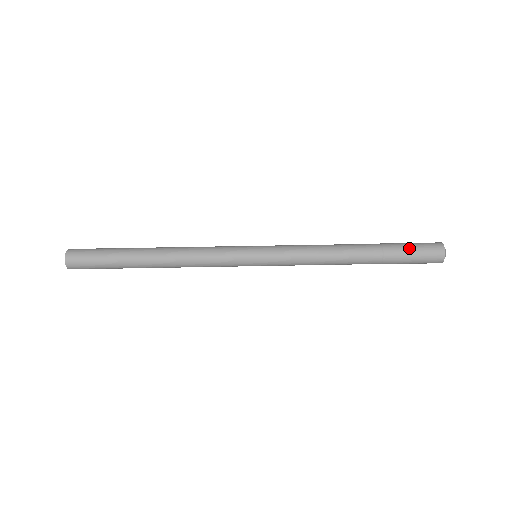
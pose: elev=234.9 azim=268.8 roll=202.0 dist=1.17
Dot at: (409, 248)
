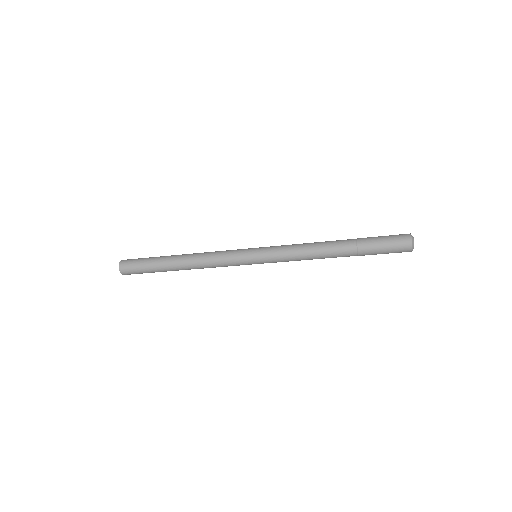
Dot at: (380, 244)
